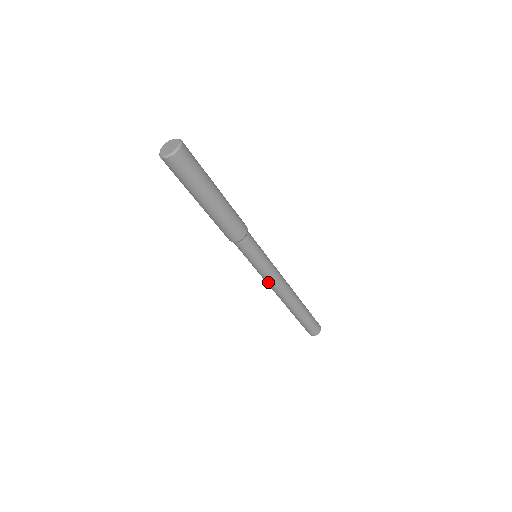
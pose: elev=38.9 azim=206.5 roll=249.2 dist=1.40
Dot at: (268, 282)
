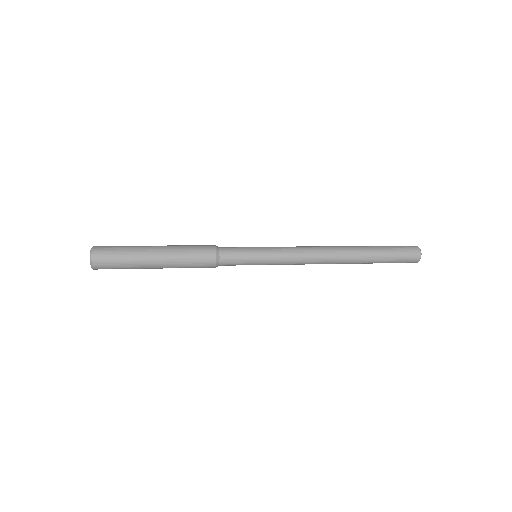
Dot at: occluded
